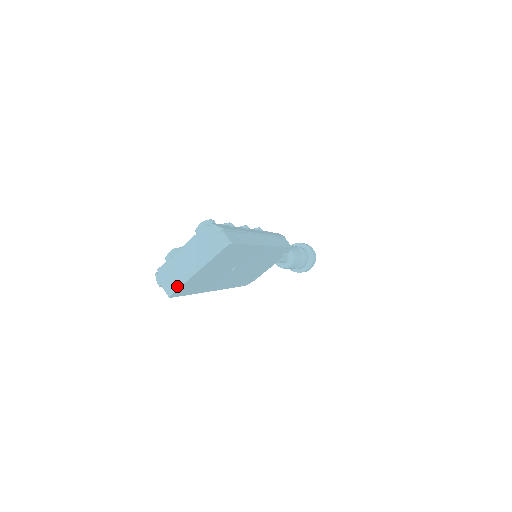
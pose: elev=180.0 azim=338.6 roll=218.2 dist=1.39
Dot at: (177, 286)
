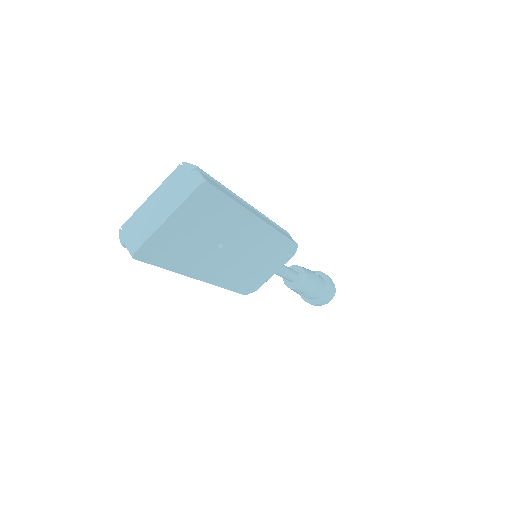
Dot at: (142, 241)
